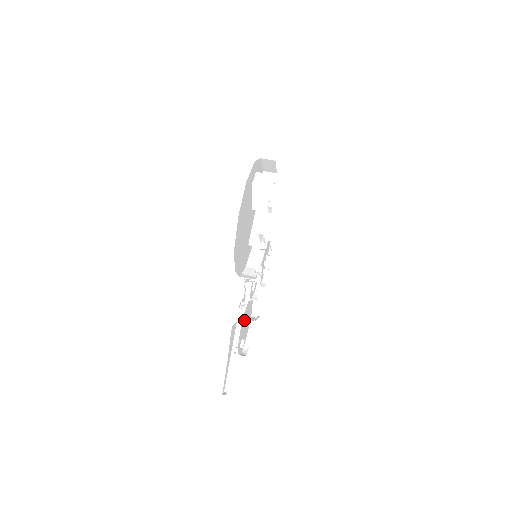
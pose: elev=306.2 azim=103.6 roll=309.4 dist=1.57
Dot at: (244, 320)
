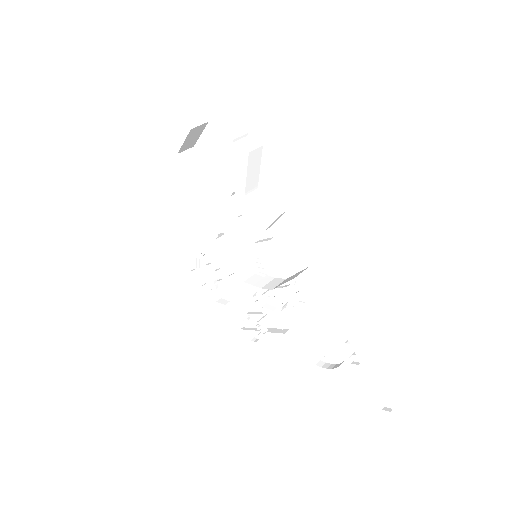
Dot at: occluded
